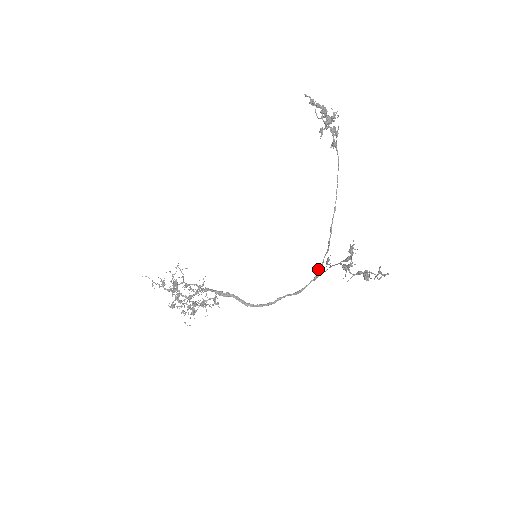
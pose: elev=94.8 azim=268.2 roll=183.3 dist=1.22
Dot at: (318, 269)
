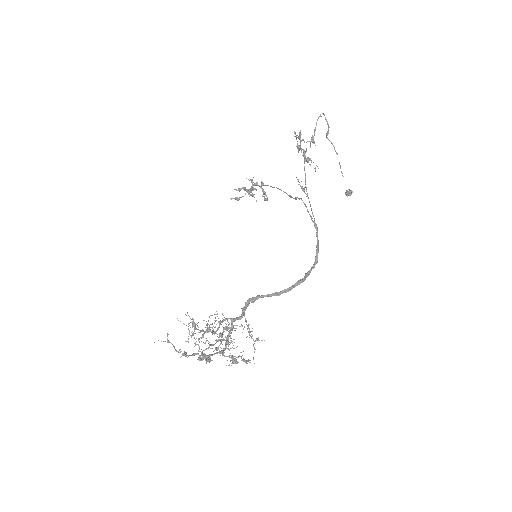
Dot at: occluded
